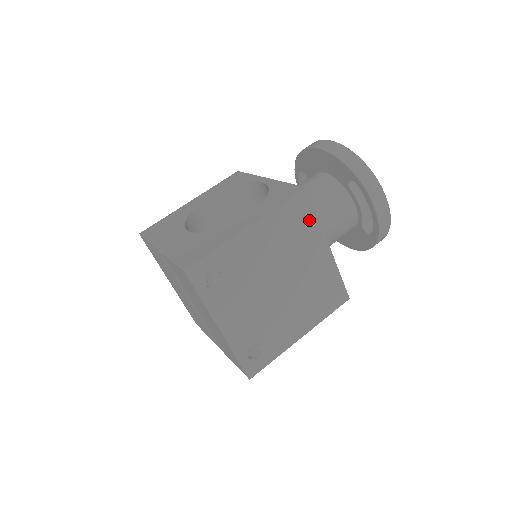
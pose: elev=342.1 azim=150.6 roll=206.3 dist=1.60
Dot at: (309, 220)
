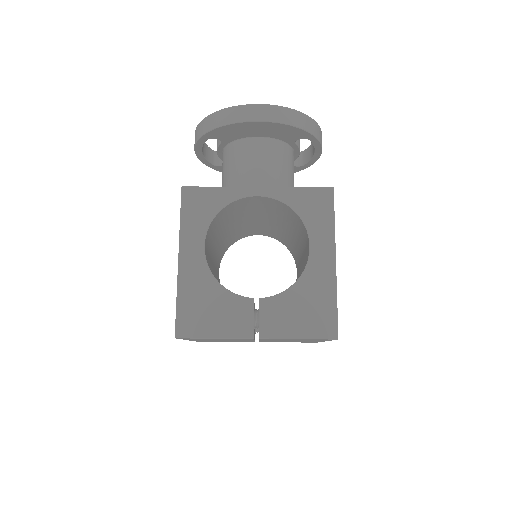
Dot at: occluded
